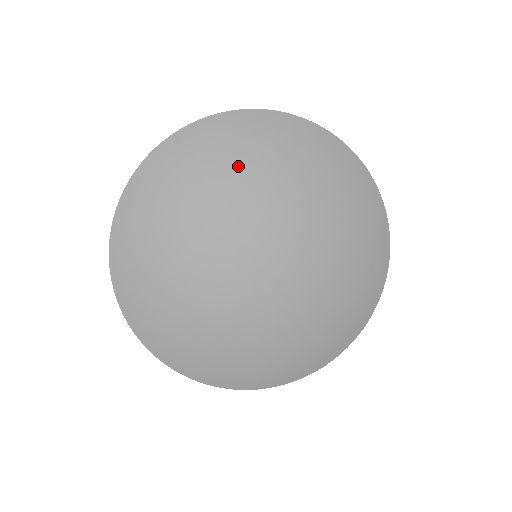
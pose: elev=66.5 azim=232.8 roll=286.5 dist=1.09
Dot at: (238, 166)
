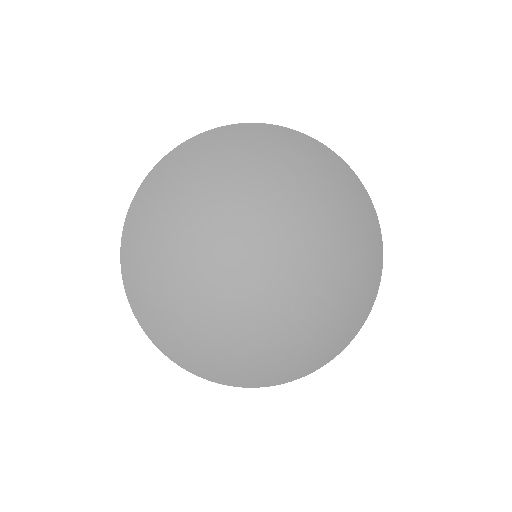
Dot at: (200, 189)
